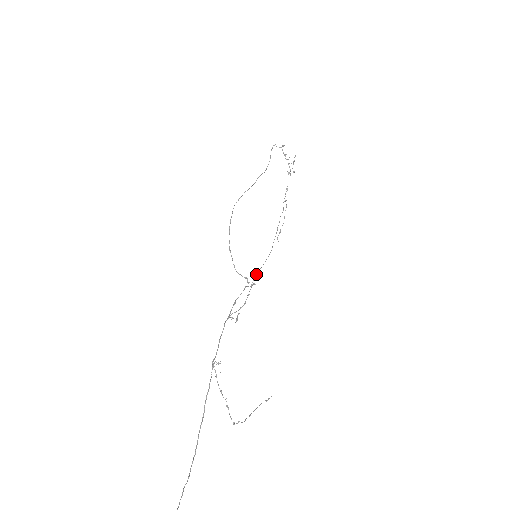
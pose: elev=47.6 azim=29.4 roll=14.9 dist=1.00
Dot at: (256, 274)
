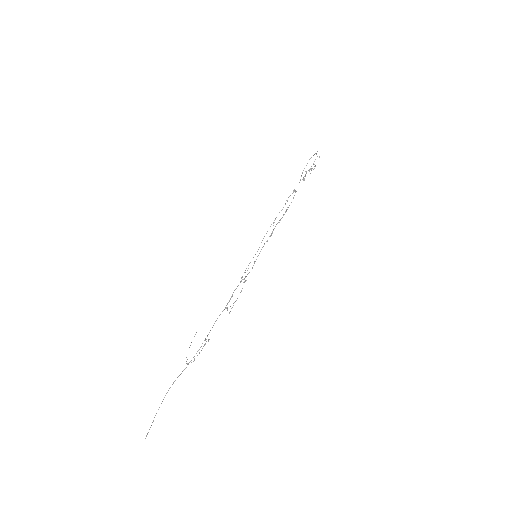
Dot at: occluded
